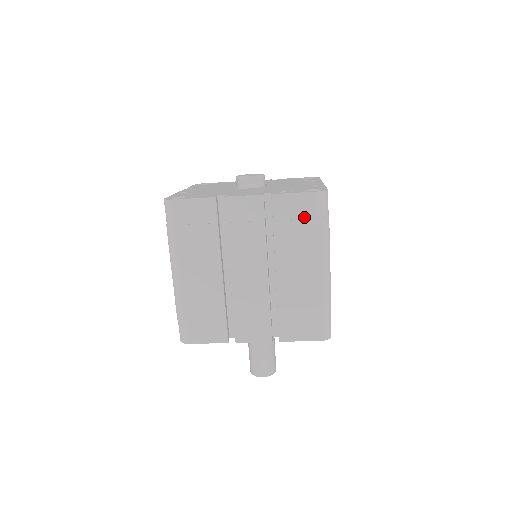
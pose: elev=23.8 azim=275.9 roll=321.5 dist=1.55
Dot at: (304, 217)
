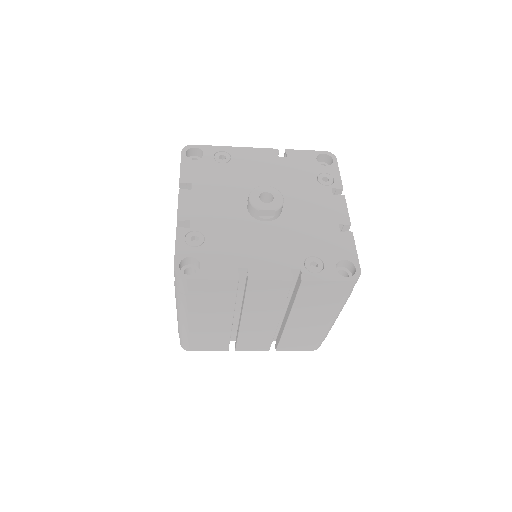
Dot at: (329, 295)
